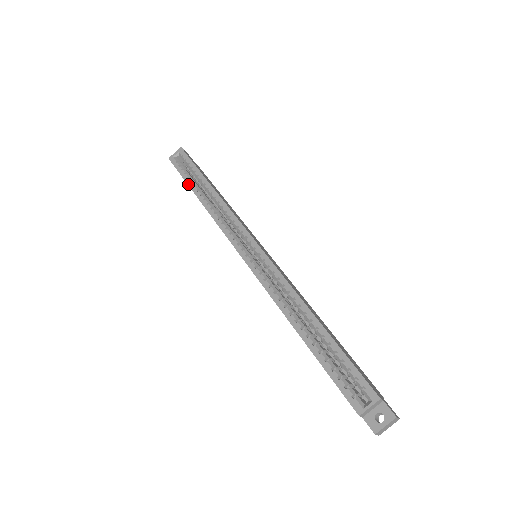
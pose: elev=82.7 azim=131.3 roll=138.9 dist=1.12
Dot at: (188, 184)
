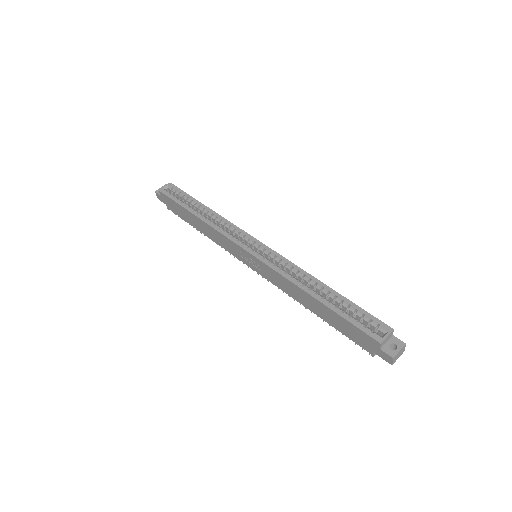
Dot at: (183, 206)
